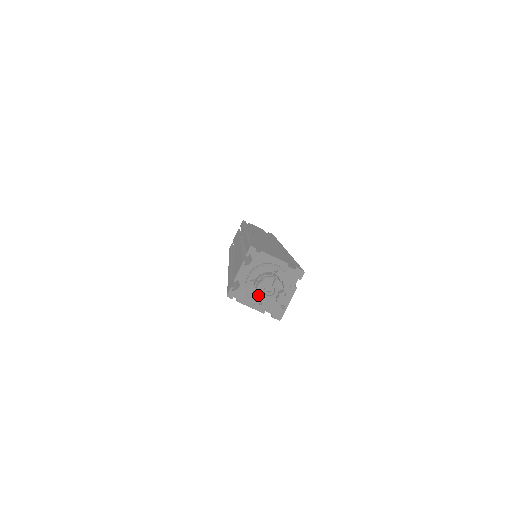
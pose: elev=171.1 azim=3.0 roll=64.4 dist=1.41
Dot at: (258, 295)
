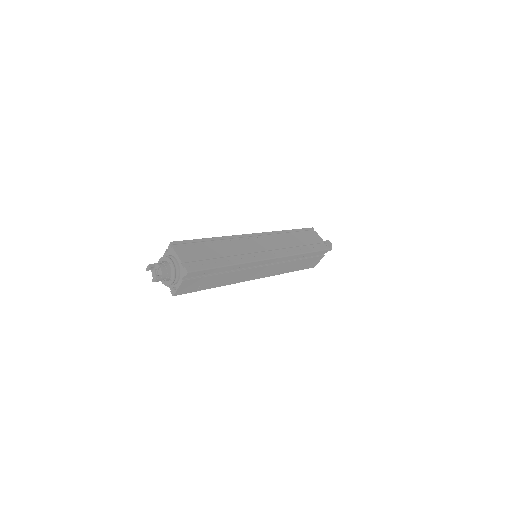
Dot at: (152, 272)
